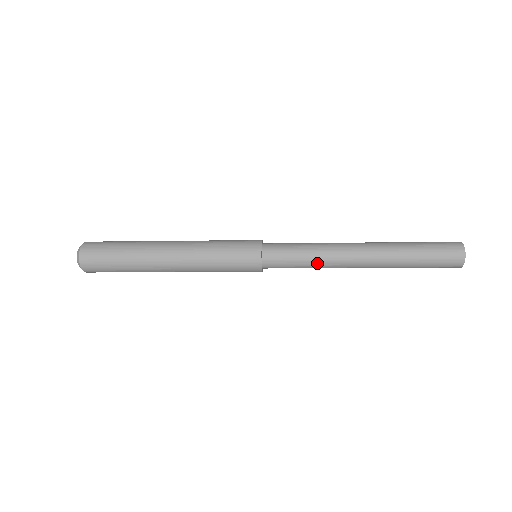
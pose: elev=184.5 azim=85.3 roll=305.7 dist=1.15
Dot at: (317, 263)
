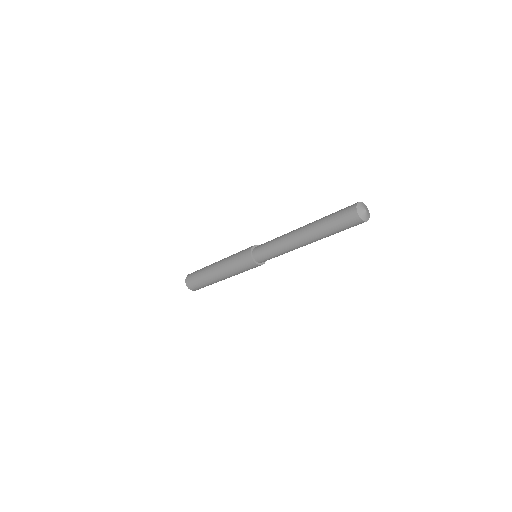
Dot at: (280, 251)
